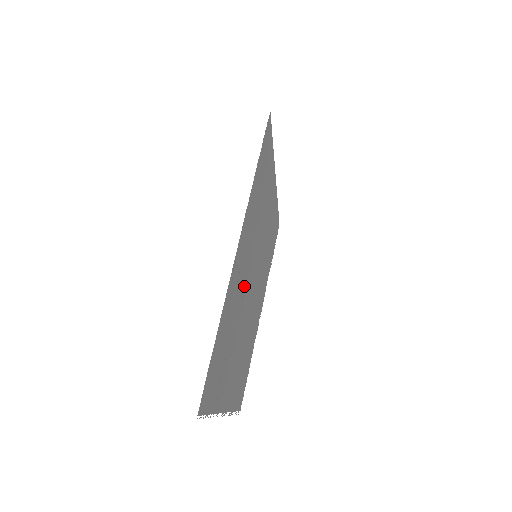
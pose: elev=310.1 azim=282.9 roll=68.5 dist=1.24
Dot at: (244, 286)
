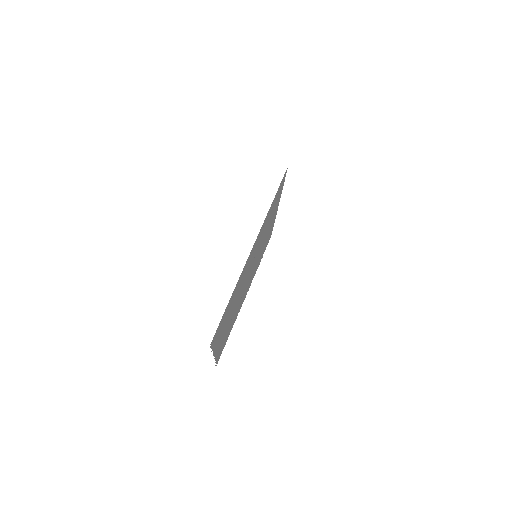
Dot at: (246, 274)
